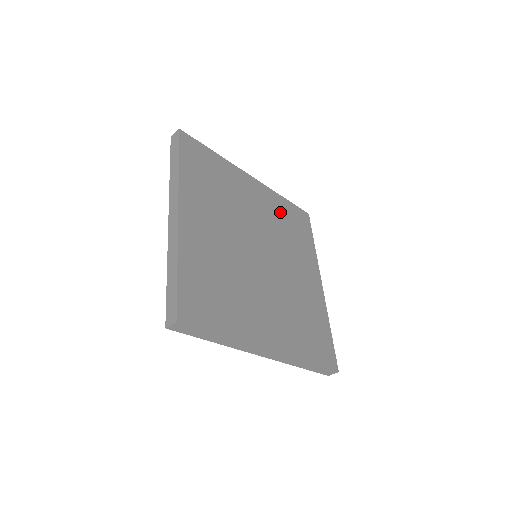
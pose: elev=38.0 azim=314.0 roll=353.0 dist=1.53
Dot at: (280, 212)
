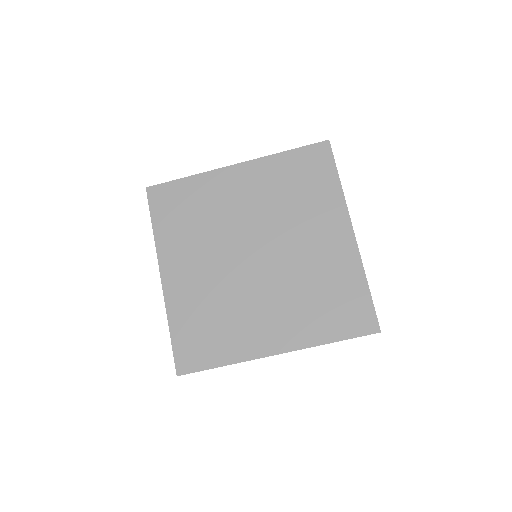
Dot at: (279, 178)
